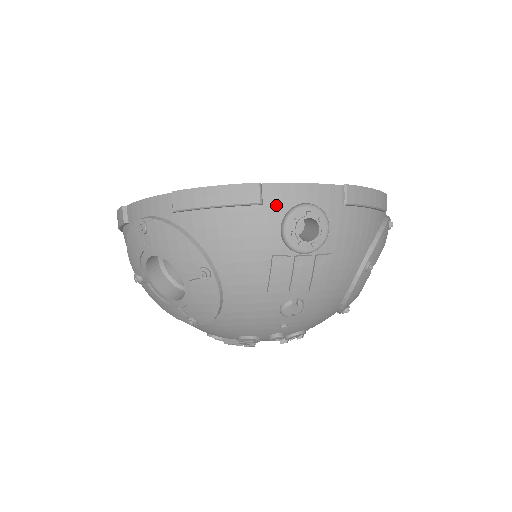
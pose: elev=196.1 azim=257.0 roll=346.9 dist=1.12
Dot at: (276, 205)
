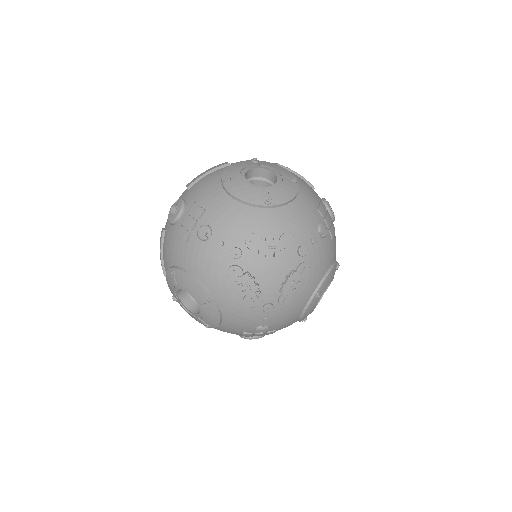
Dot at: occluded
